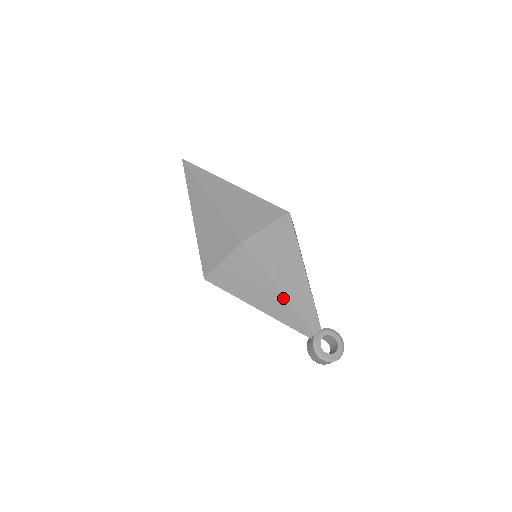
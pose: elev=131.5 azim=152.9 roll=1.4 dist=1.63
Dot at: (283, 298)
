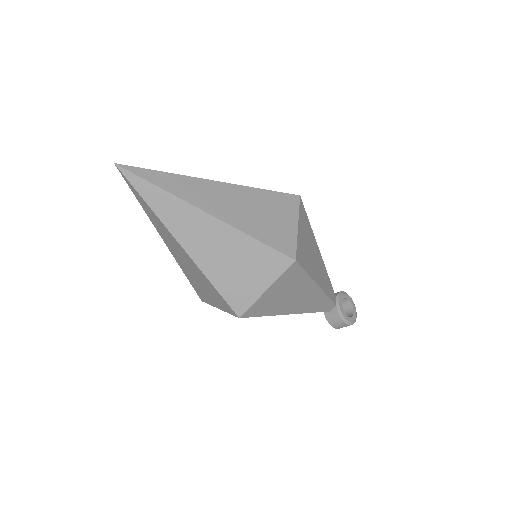
Dot at: (319, 291)
